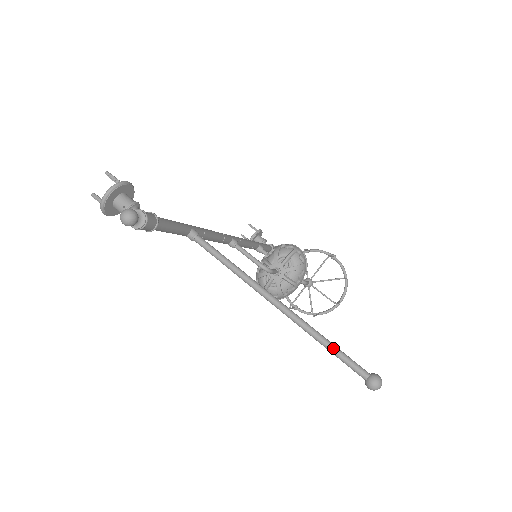
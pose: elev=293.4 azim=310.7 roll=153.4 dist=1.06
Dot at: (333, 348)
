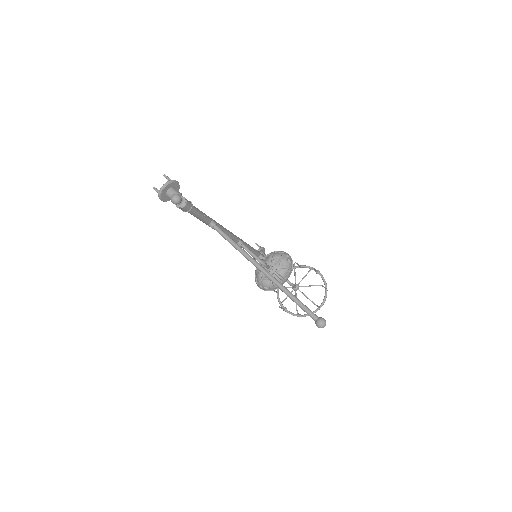
Dot at: (296, 300)
